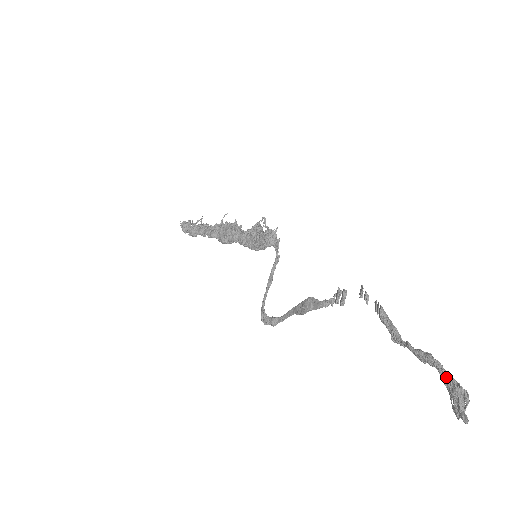
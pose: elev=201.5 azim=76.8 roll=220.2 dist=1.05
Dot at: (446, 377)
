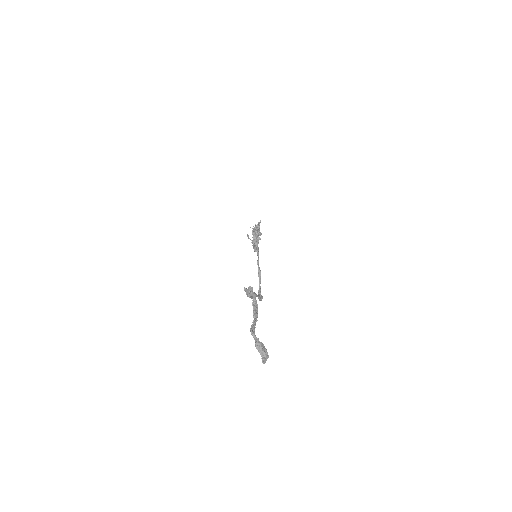
Dot at: (256, 340)
